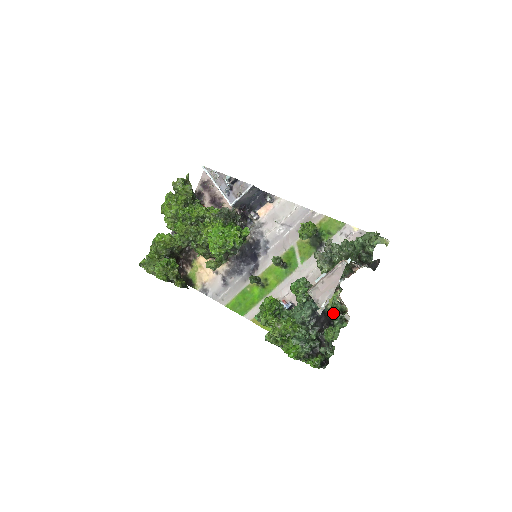
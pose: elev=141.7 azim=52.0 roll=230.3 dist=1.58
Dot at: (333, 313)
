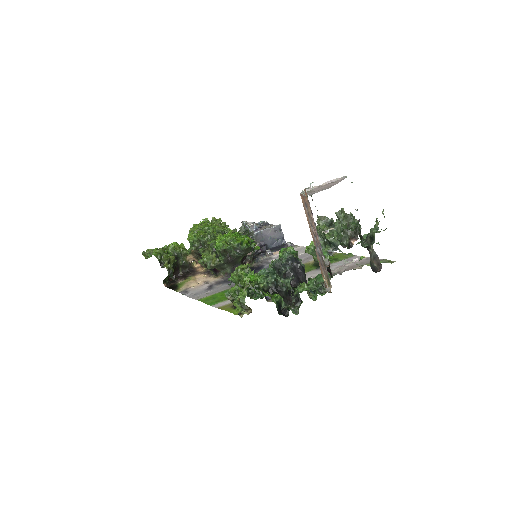
Dot at: occluded
